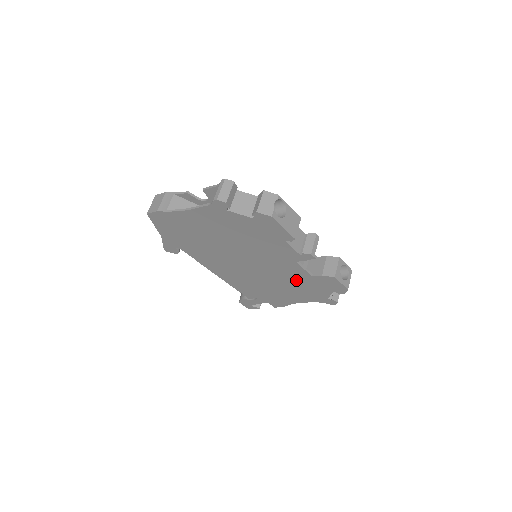
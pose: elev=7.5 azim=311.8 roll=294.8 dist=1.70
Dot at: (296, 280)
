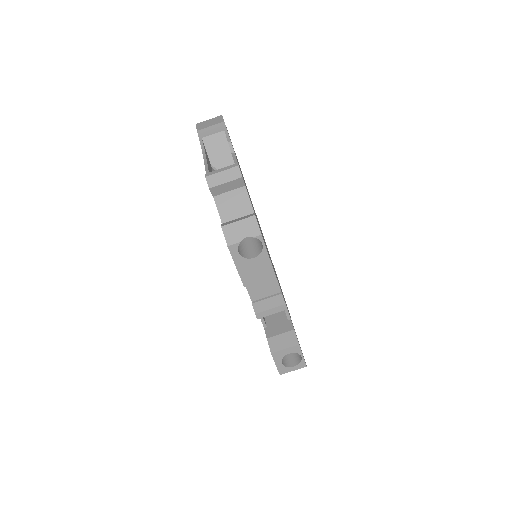
Dot at: occluded
